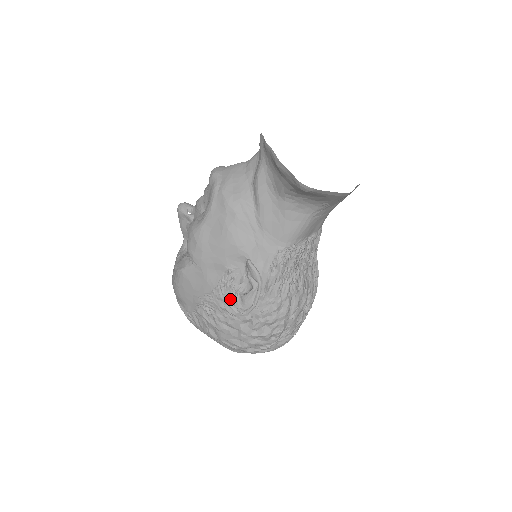
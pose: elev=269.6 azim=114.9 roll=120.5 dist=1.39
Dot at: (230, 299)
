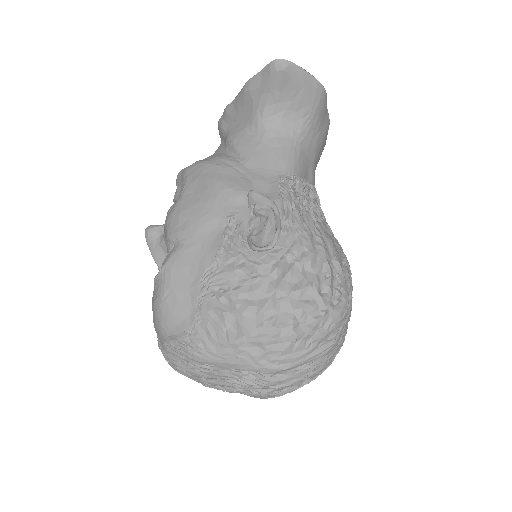
Dot at: (243, 252)
